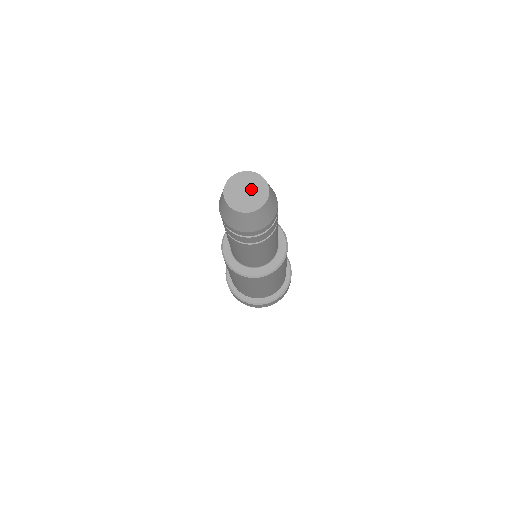
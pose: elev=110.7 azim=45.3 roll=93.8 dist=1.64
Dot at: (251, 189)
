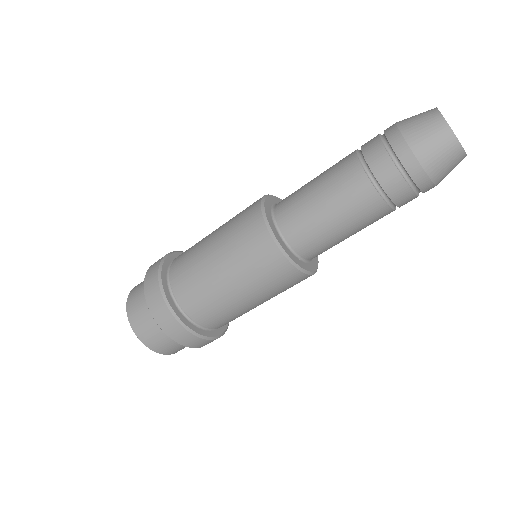
Dot at: occluded
